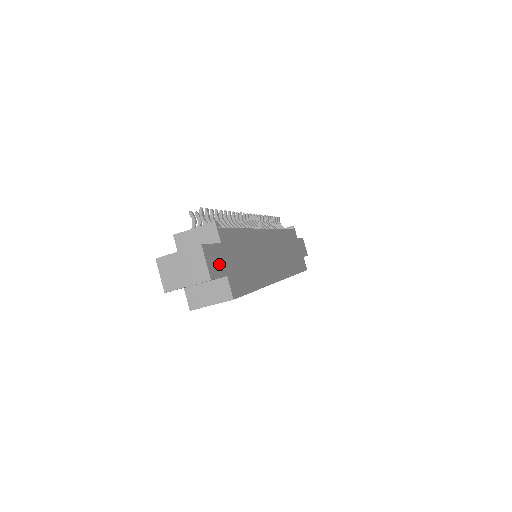
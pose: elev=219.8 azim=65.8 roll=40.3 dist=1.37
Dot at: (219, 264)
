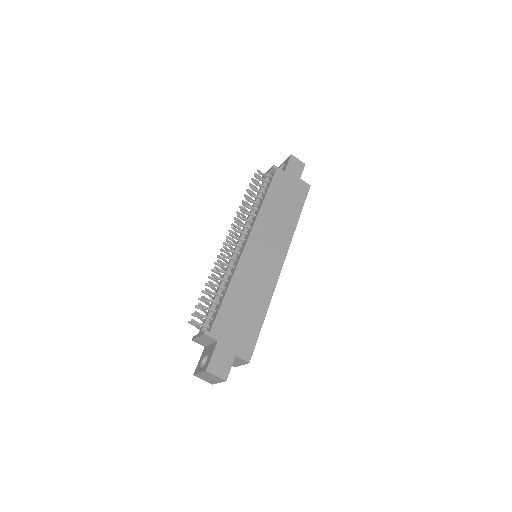
Dot at: (225, 359)
